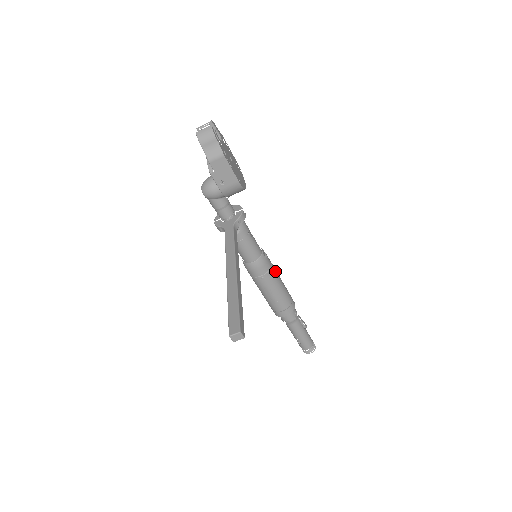
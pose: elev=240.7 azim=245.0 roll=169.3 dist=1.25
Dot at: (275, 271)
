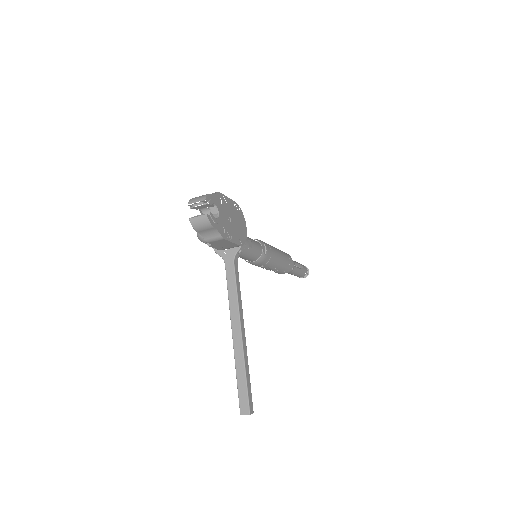
Dot at: (274, 255)
